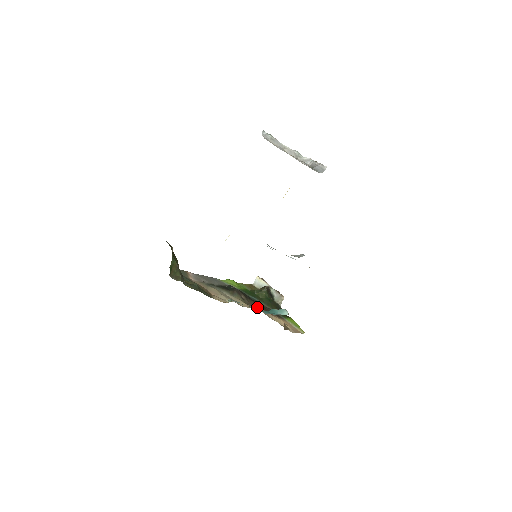
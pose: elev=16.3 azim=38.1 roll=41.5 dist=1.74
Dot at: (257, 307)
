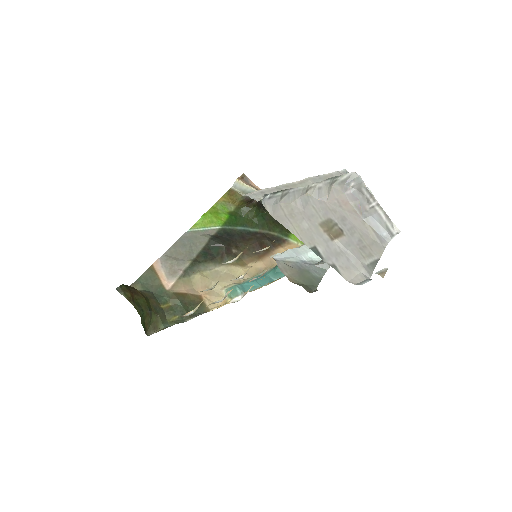
Dot at: (256, 258)
